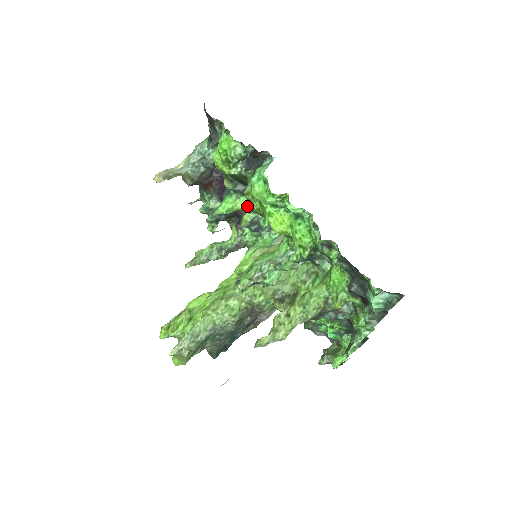
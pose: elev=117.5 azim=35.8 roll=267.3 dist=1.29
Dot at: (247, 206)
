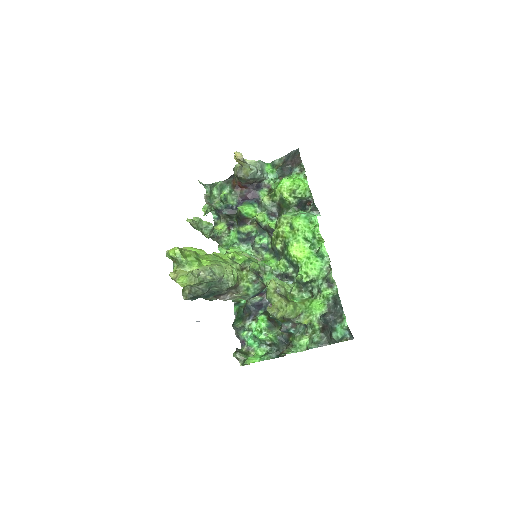
Dot at: (265, 222)
